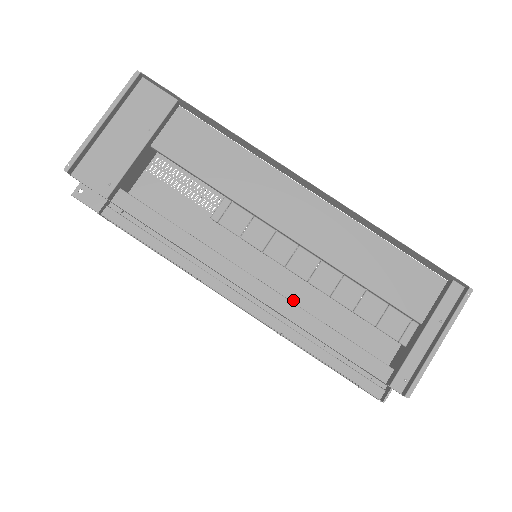
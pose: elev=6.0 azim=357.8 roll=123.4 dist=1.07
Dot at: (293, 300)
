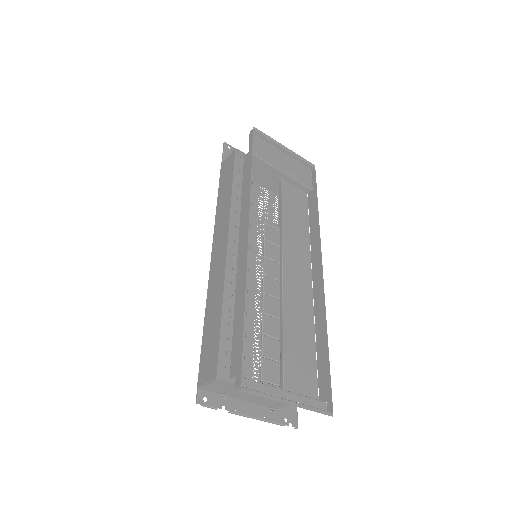
Dot at: occluded
